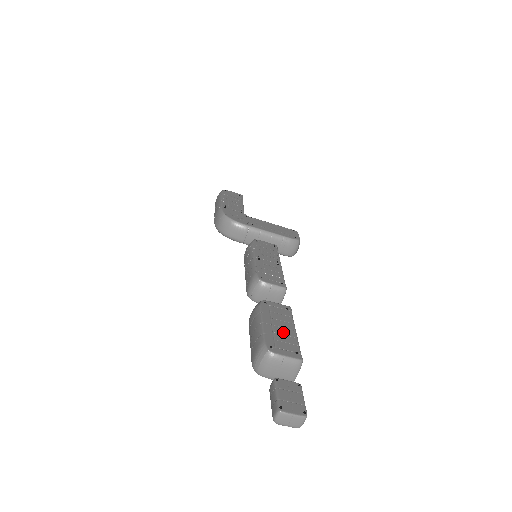
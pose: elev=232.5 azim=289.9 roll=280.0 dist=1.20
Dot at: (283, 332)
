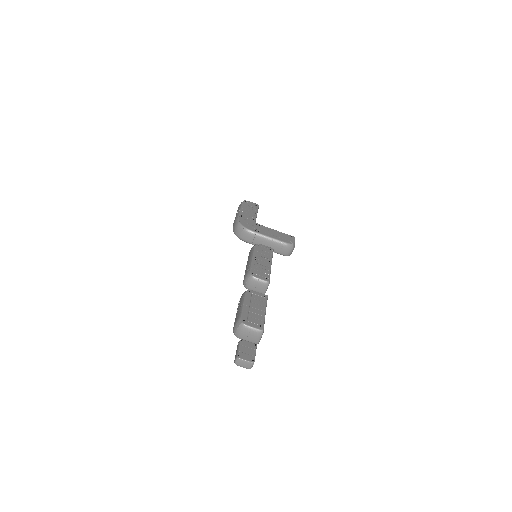
Dot at: (256, 312)
